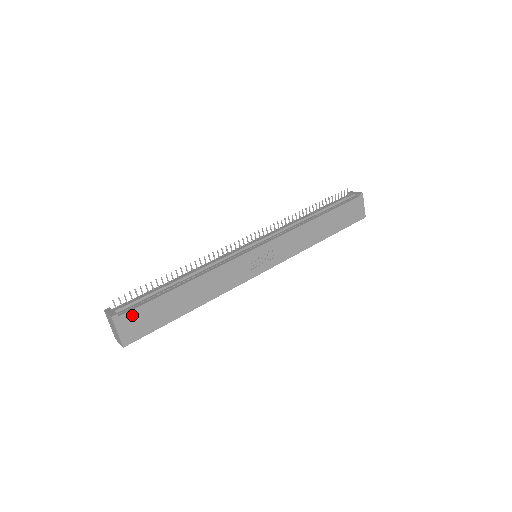
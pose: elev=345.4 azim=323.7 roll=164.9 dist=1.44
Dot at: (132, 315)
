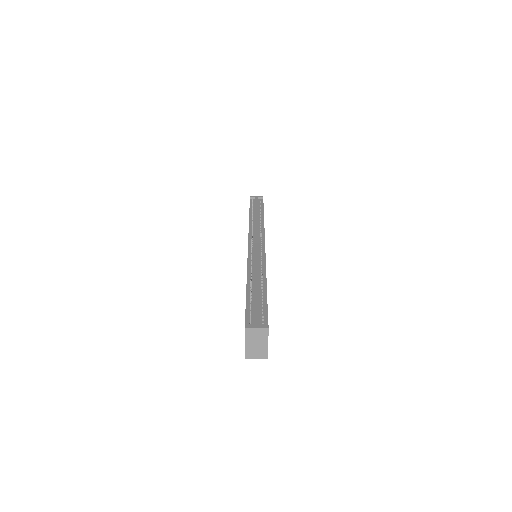
Dot at: occluded
